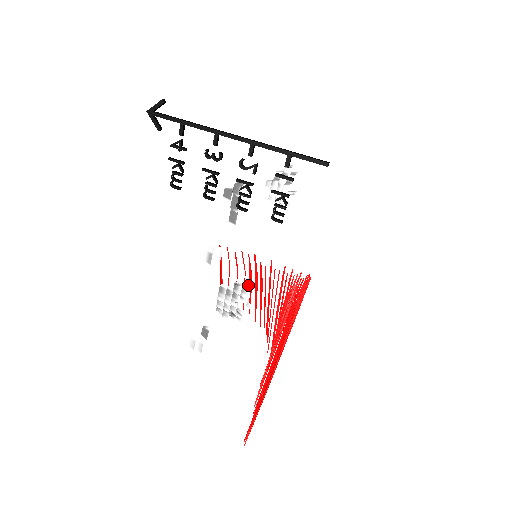
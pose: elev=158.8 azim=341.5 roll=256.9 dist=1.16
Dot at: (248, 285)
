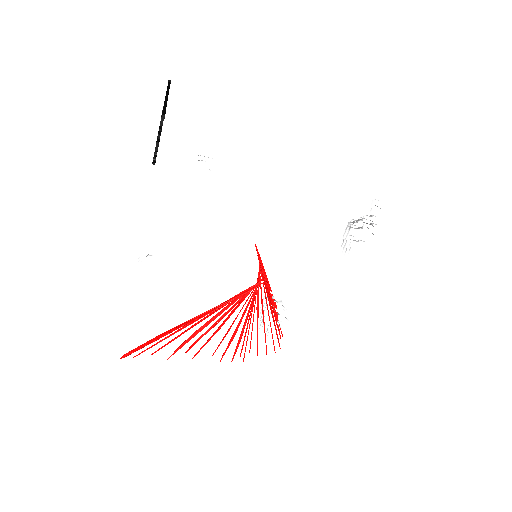
Dot at: (276, 301)
